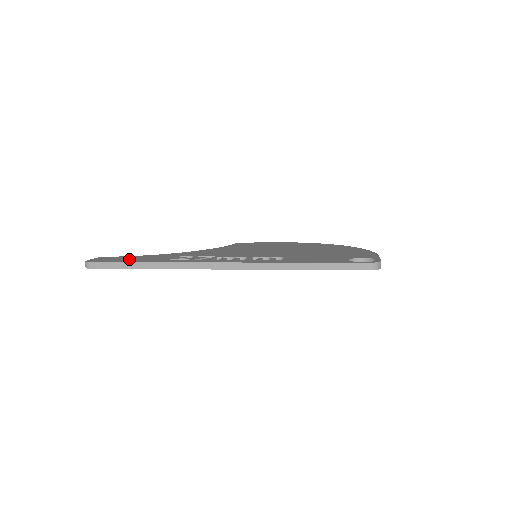
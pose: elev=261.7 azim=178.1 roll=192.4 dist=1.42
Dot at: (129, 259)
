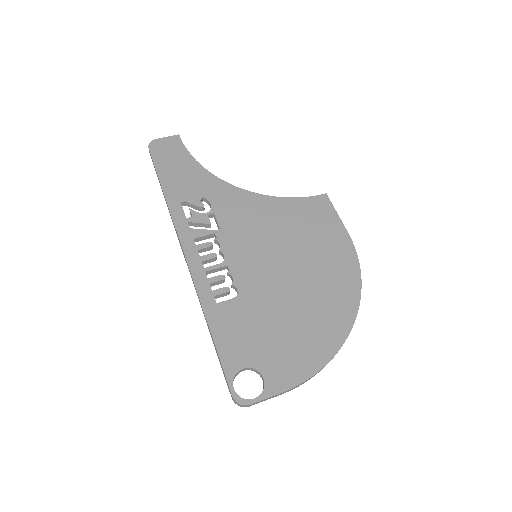
Dot at: (173, 168)
